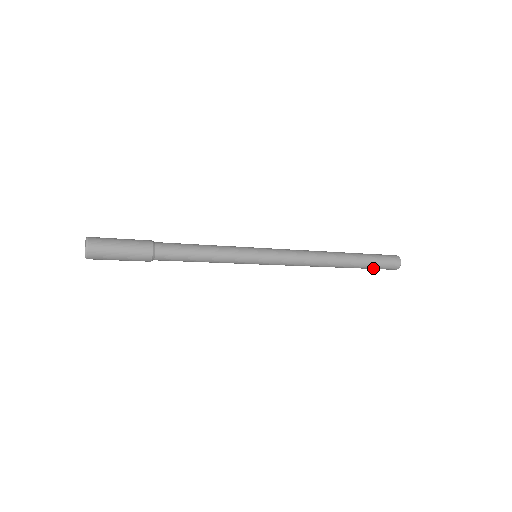
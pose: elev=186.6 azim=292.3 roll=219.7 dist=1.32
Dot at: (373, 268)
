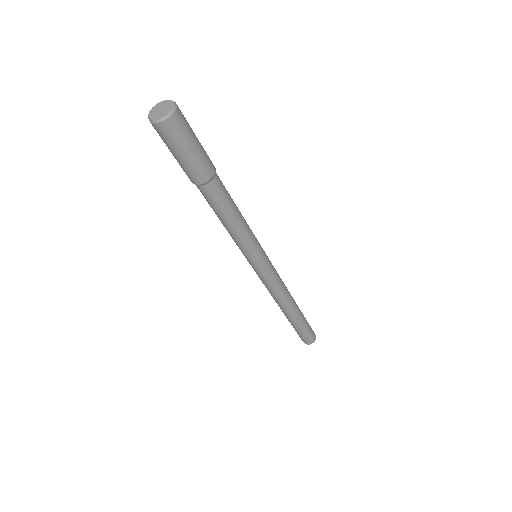
Dot at: (306, 329)
